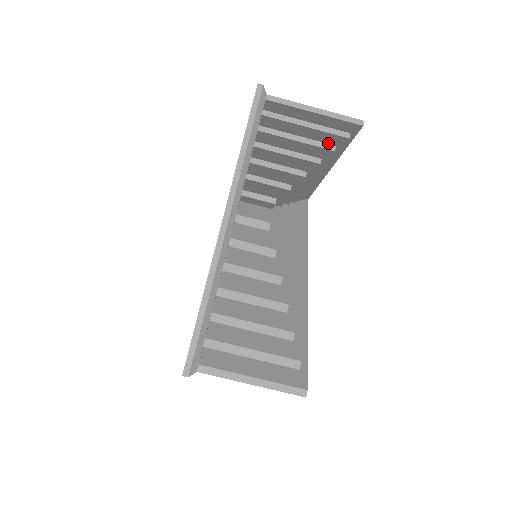
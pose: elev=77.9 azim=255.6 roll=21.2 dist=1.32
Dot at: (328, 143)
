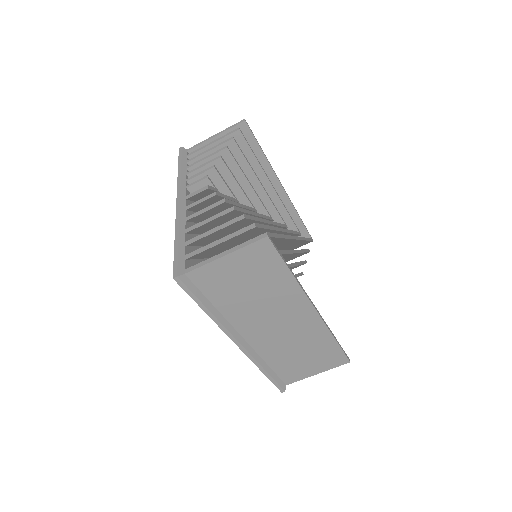
Dot at: occluded
